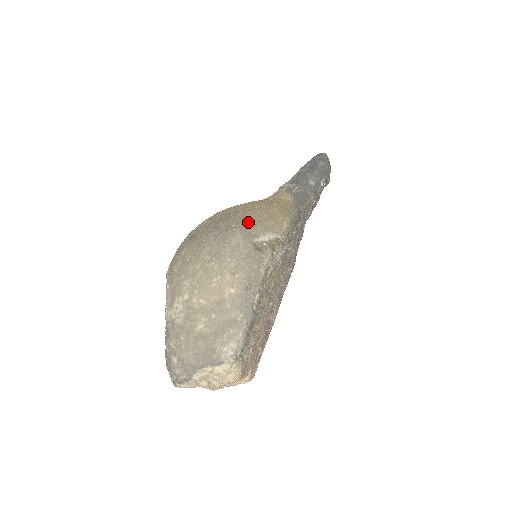
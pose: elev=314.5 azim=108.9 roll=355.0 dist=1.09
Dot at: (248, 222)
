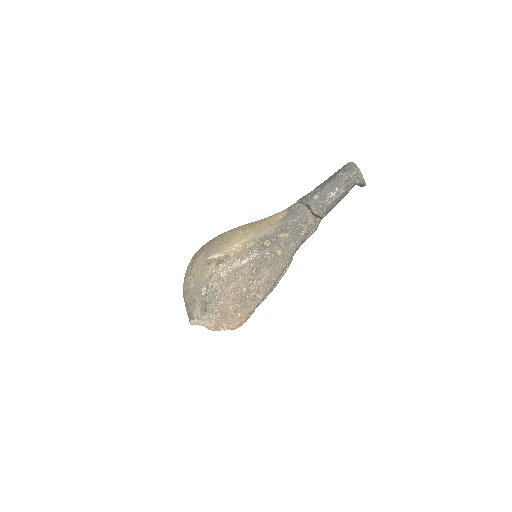
Dot at: (211, 247)
